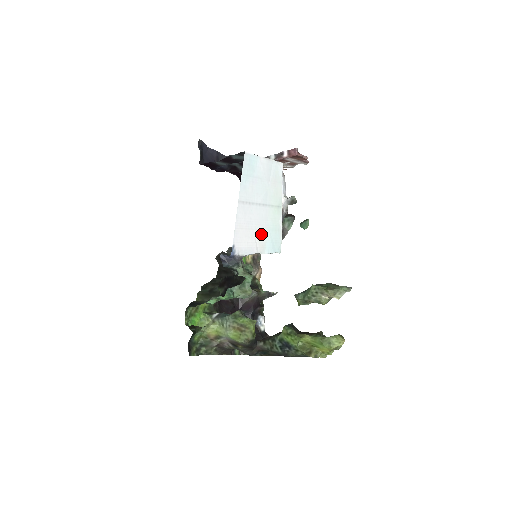
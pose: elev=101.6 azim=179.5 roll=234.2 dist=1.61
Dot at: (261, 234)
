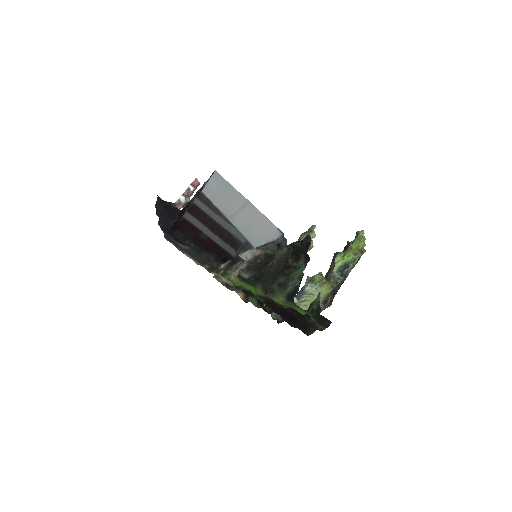
Dot at: (256, 230)
